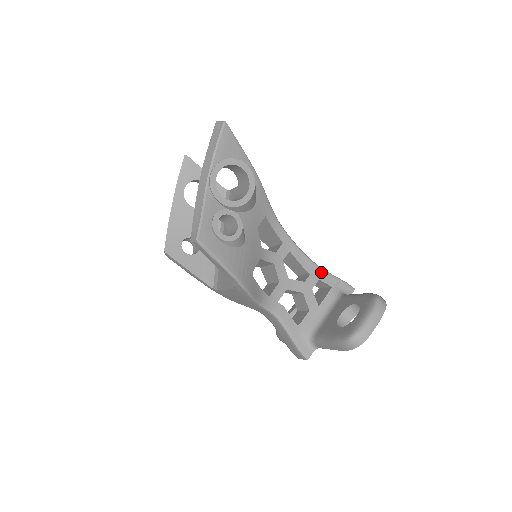
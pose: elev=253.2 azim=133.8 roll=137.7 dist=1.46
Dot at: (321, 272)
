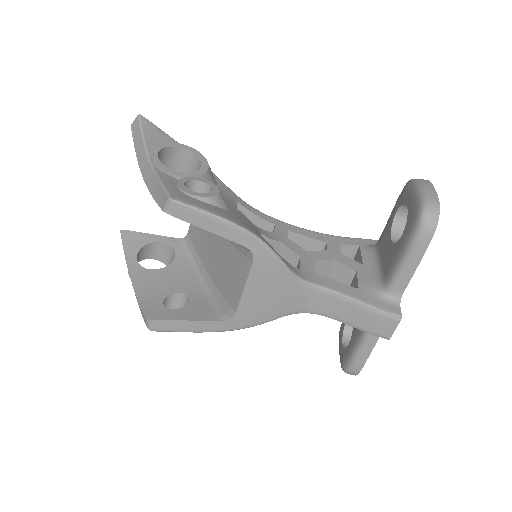
Dot at: (336, 238)
